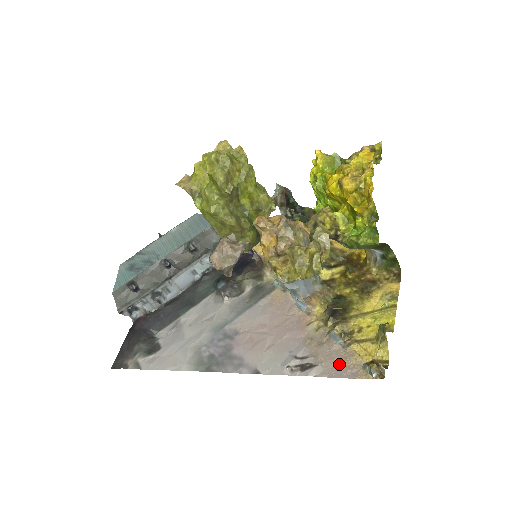
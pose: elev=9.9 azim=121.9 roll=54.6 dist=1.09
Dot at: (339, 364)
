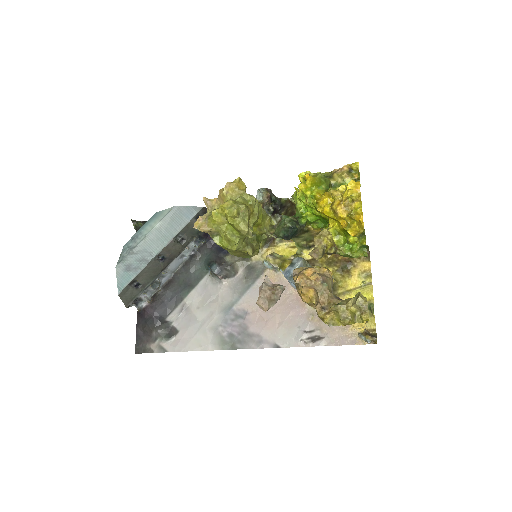
Dot at: (340, 334)
